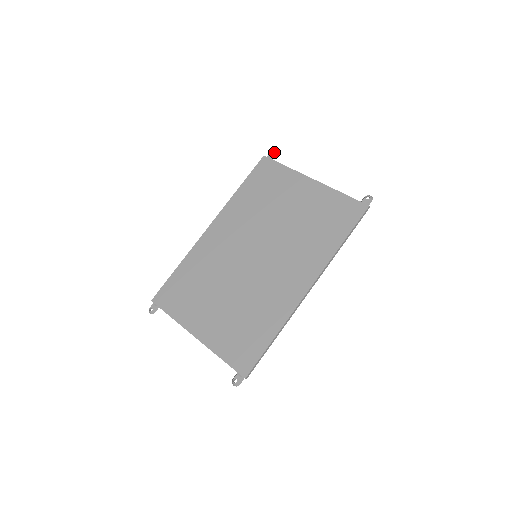
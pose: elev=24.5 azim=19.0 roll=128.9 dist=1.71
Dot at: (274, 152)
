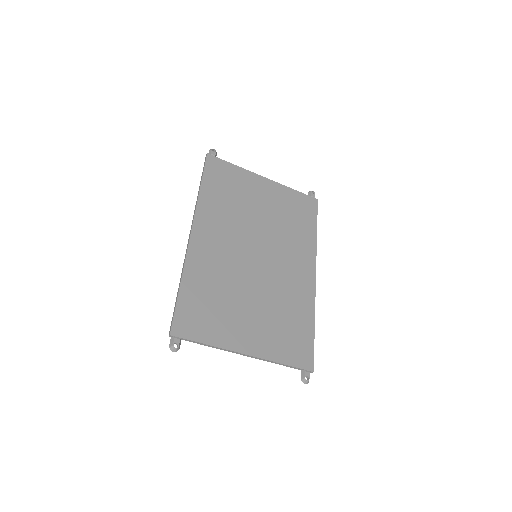
Dot at: (215, 150)
